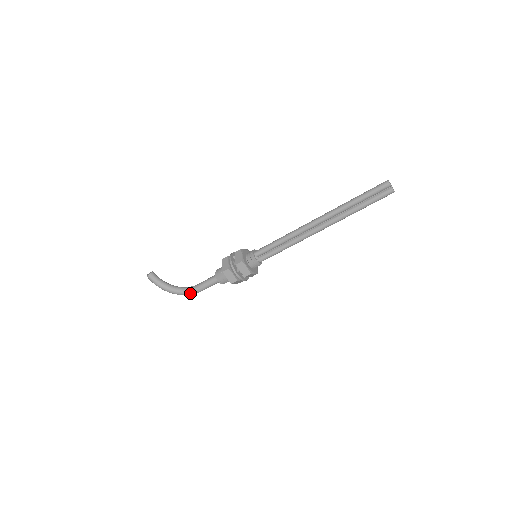
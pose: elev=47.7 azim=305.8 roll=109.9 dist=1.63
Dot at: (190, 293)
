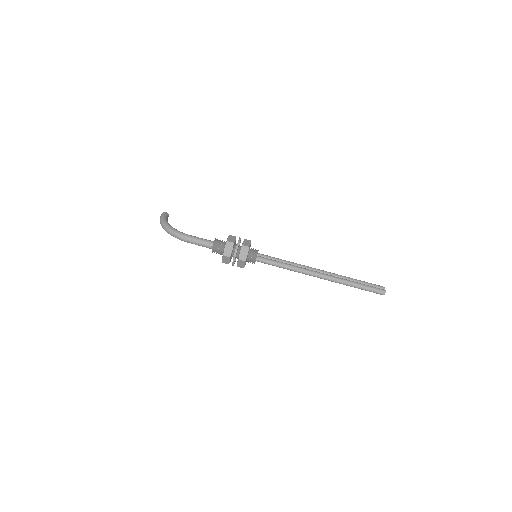
Dot at: (180, 233)
